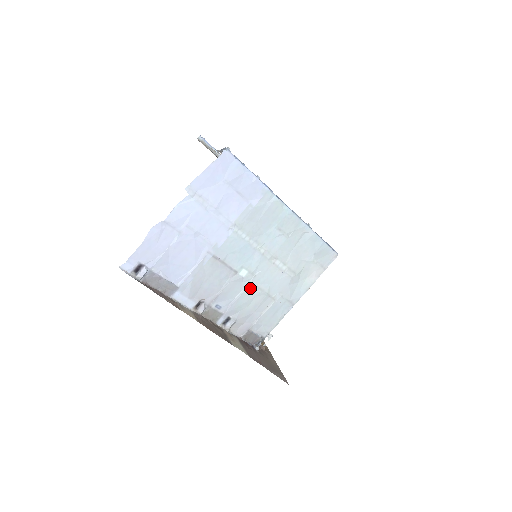
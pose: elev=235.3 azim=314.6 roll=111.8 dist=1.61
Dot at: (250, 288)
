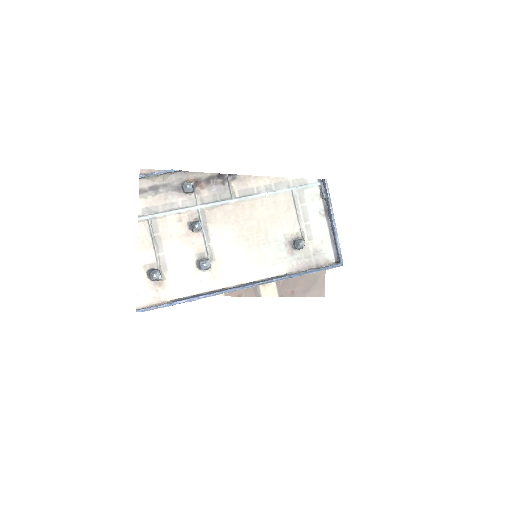
Dot at: occluded
